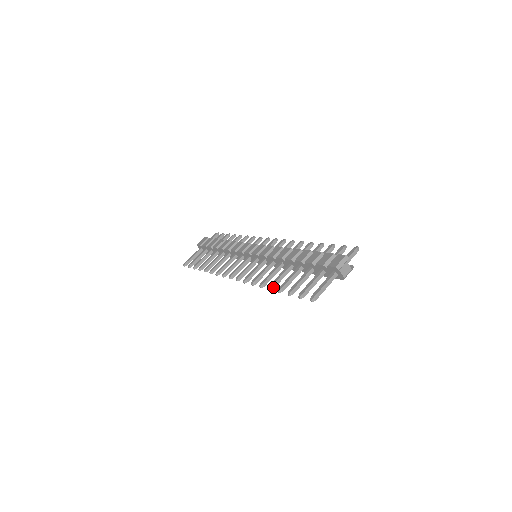
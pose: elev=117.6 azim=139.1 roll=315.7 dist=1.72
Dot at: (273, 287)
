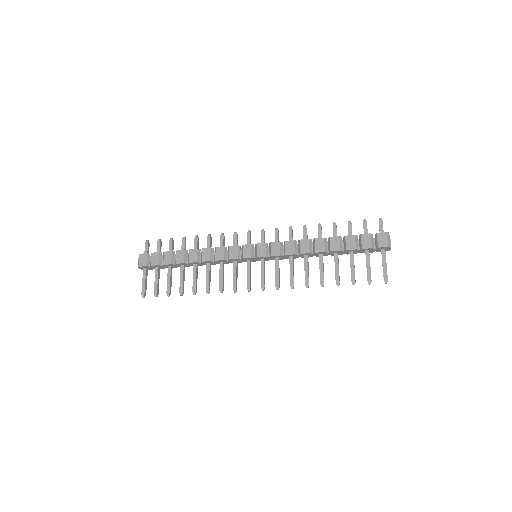
Dot at: occluded
